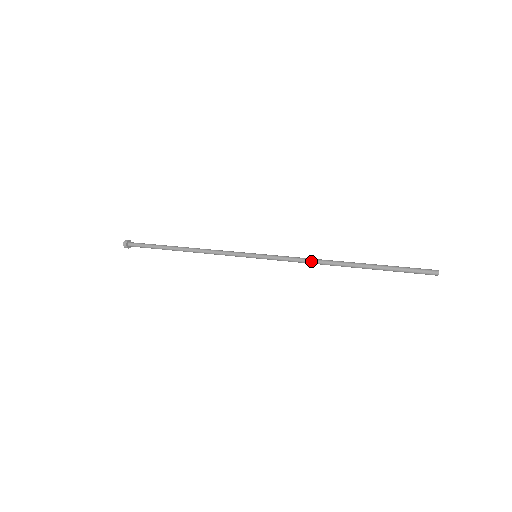
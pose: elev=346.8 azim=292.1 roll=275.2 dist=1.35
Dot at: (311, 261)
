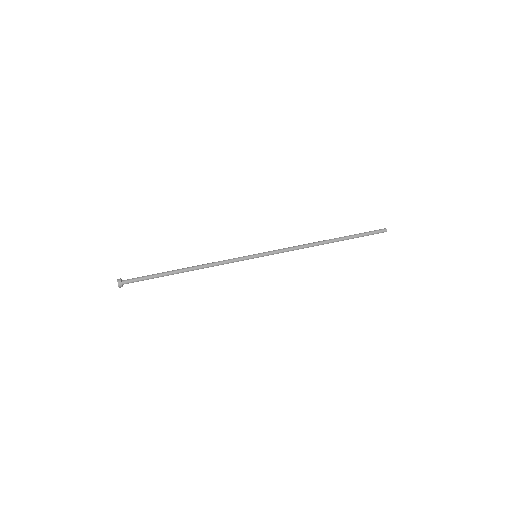
Dot at: (302, 247)
